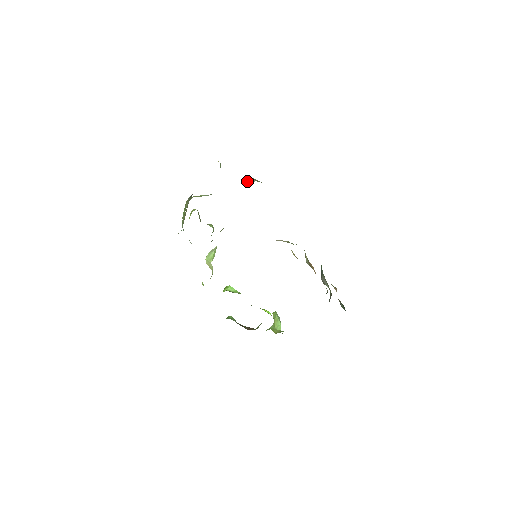
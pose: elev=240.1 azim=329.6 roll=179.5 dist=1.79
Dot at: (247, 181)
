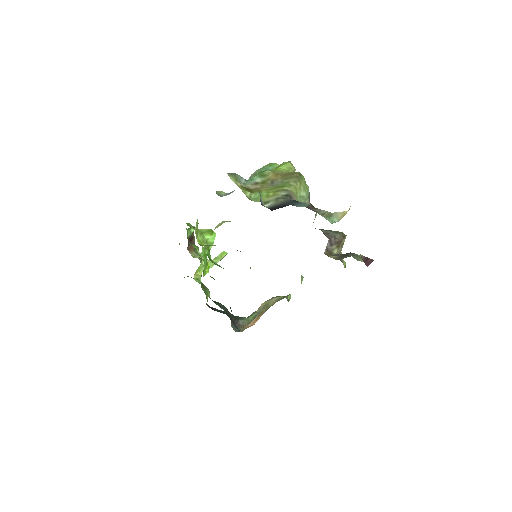
Dot at: (334, 243)
